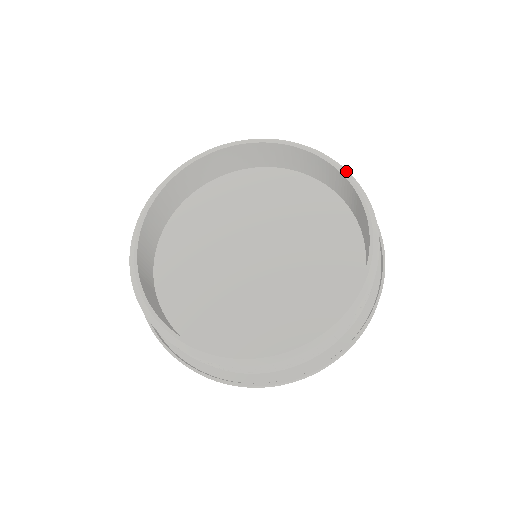
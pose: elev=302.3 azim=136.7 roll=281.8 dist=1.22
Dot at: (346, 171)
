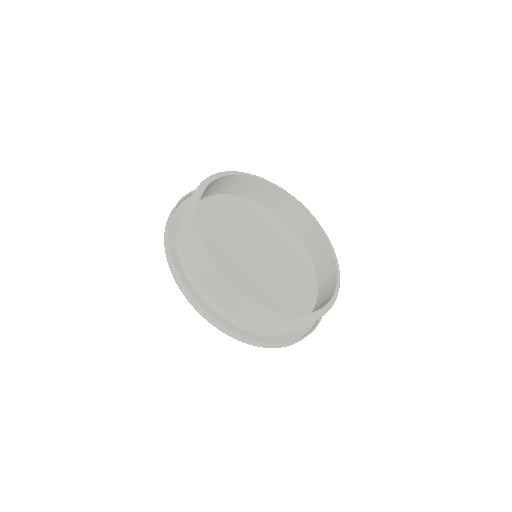
Dot at: occluded
